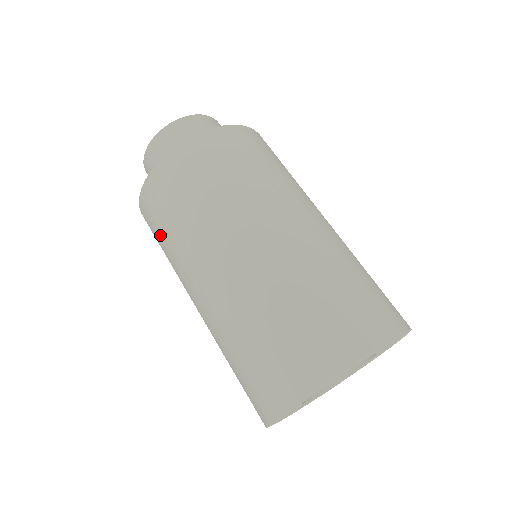
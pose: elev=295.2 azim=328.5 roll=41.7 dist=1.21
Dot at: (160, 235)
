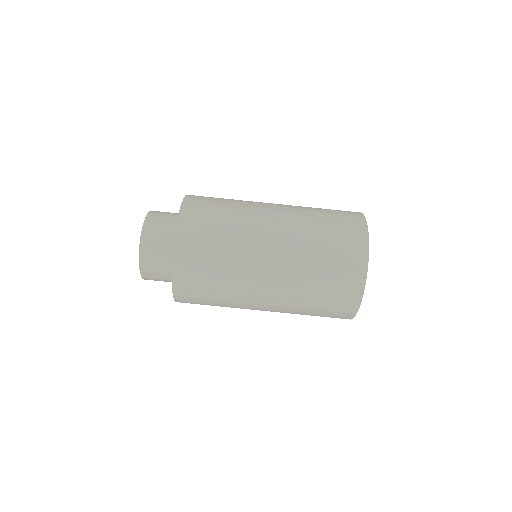
Dot at: occluded
